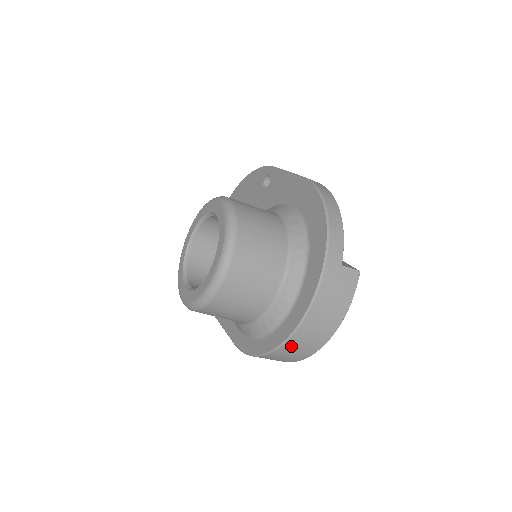
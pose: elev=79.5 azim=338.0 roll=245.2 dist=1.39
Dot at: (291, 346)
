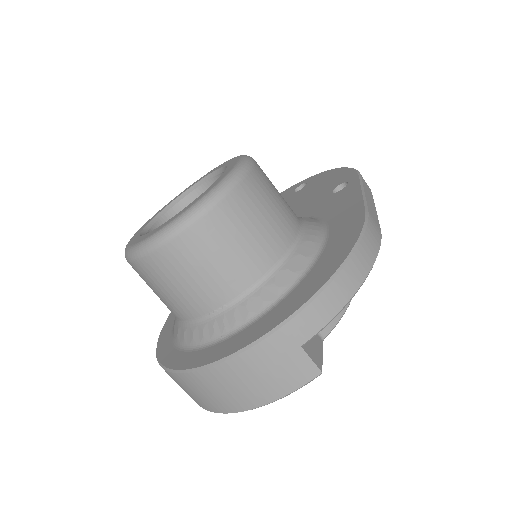
Dot at: (183, 381)
